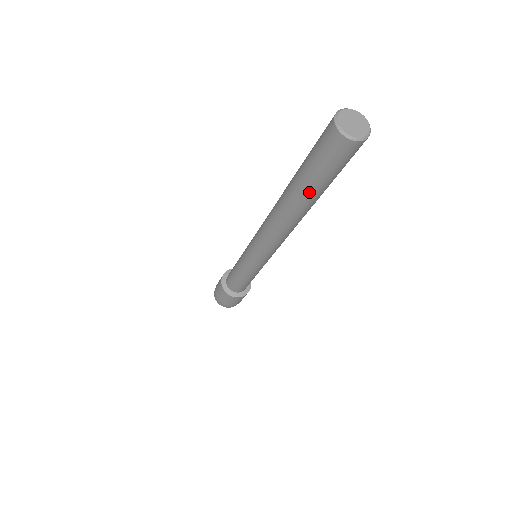
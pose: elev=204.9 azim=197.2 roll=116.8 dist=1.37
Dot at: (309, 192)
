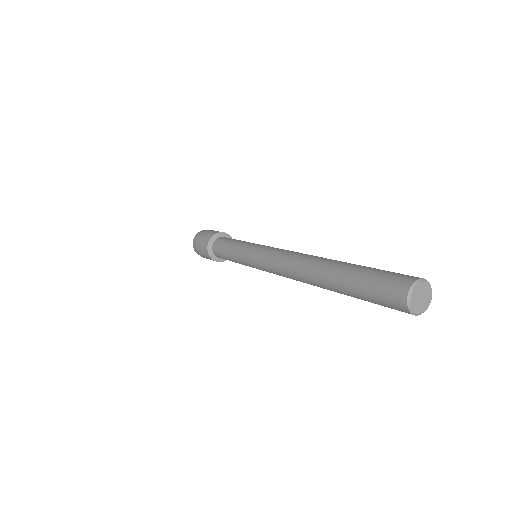
Dot at: (351, 296)
